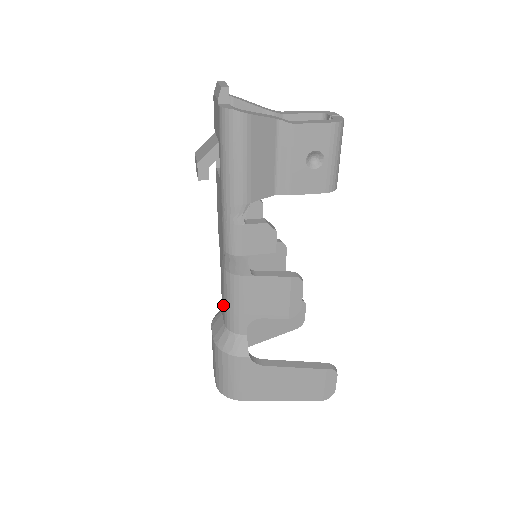
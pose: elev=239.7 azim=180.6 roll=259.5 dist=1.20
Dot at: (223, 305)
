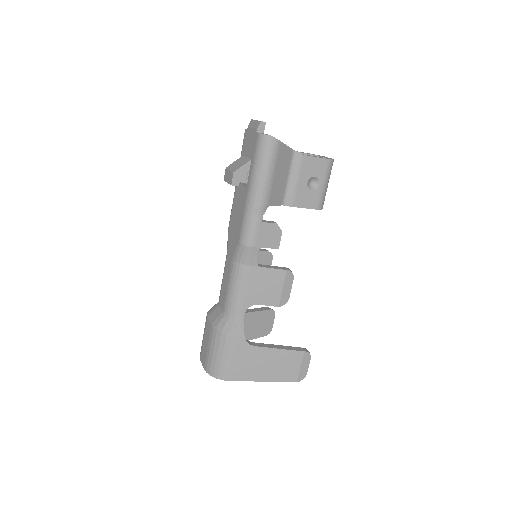
Dot at: (225, 294)
